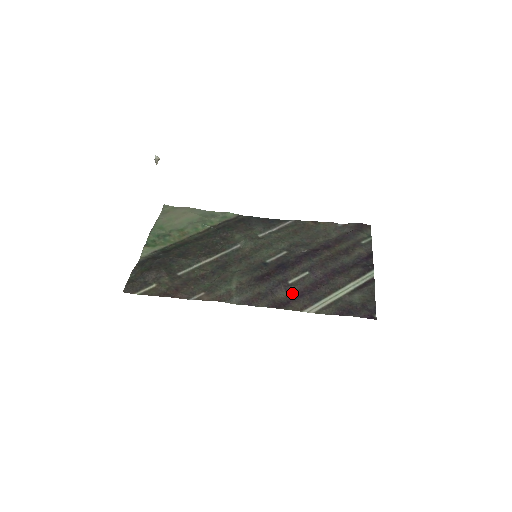
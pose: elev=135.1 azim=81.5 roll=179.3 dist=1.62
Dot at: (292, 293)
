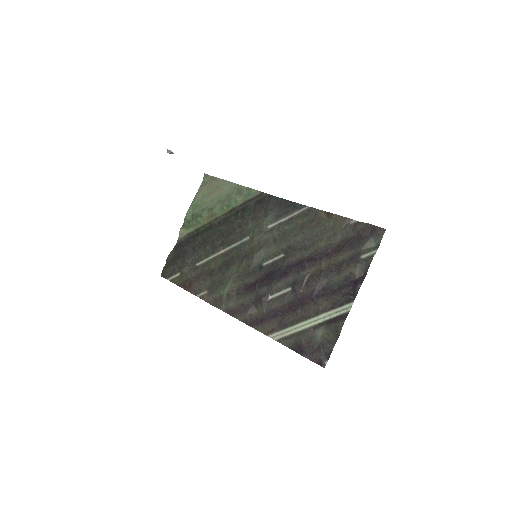
Dot at: (269, 310)
